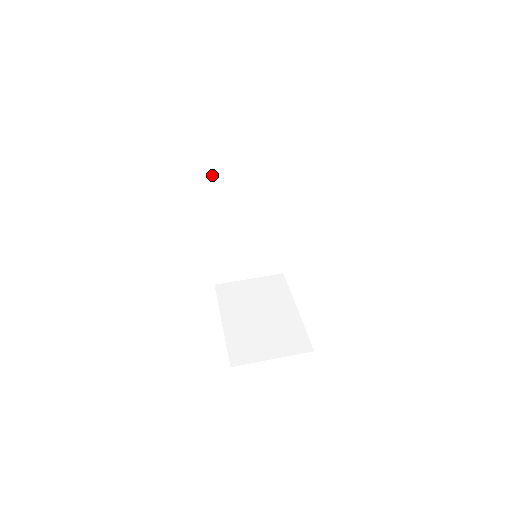
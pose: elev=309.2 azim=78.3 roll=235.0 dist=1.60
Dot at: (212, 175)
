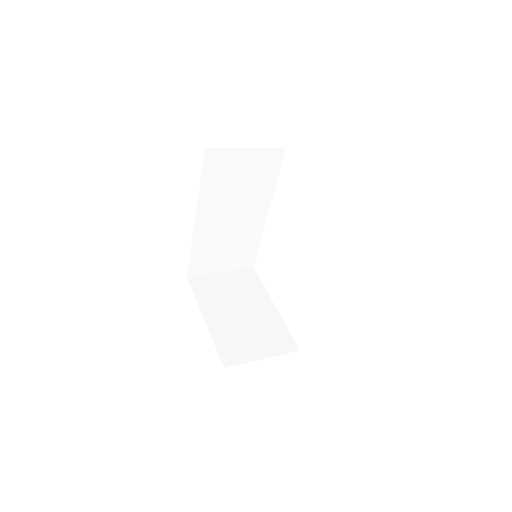
Dot at: (215, 166)
